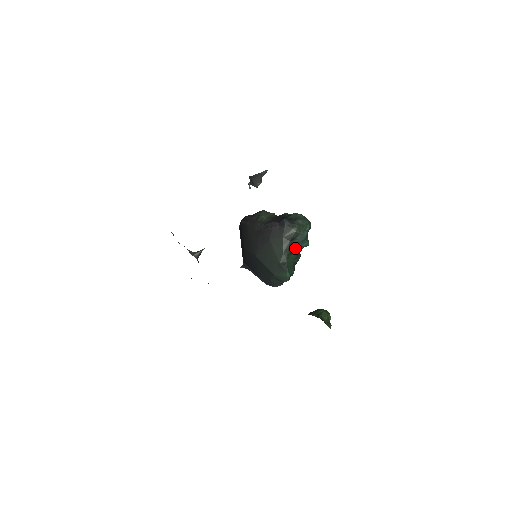
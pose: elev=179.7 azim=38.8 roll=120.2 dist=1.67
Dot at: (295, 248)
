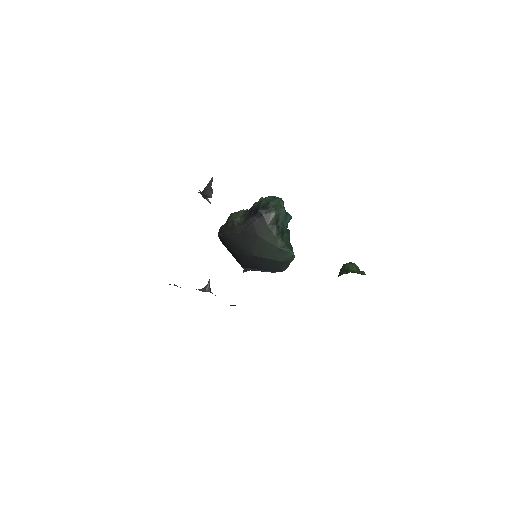
Dot at: (283, 228)
